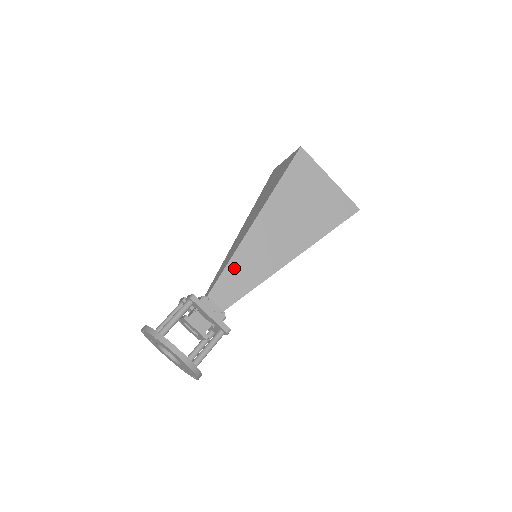
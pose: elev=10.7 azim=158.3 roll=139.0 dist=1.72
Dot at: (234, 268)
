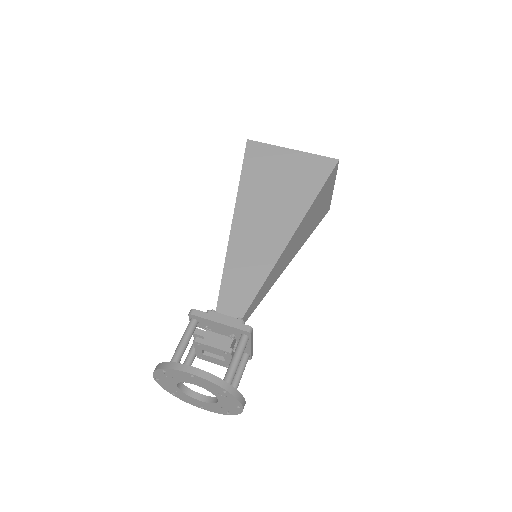
Dot at: (232, 272)
